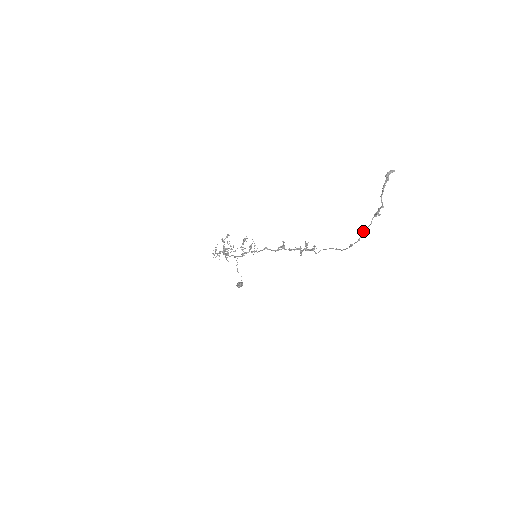
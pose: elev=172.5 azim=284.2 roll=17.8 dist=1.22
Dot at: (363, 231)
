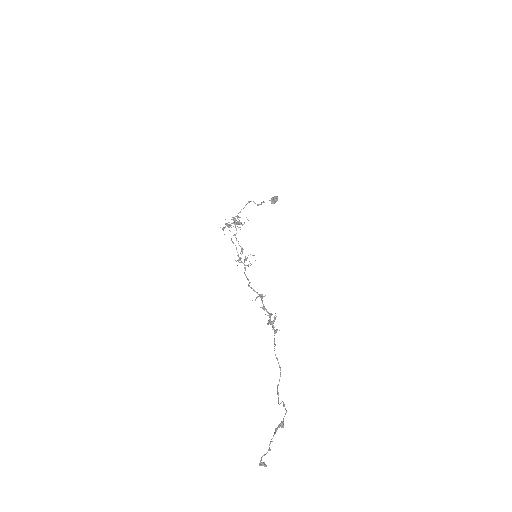
Dot at: (283, 403)
